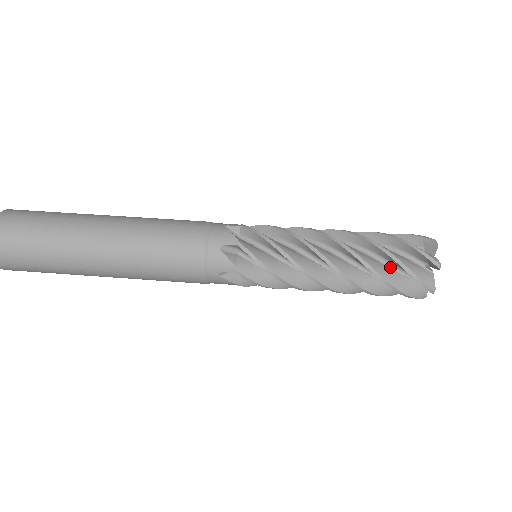
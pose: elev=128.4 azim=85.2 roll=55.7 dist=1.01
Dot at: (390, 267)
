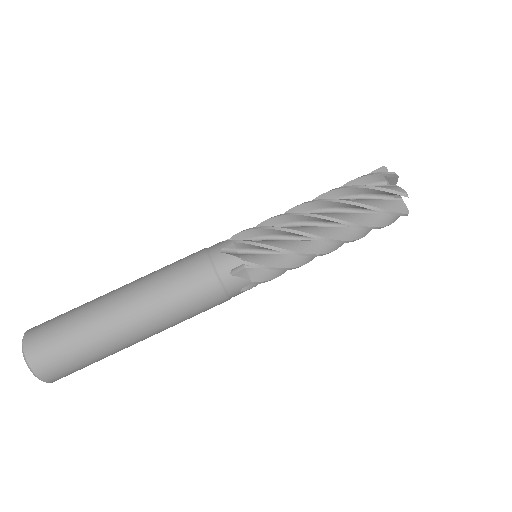
Dot at: occluded
